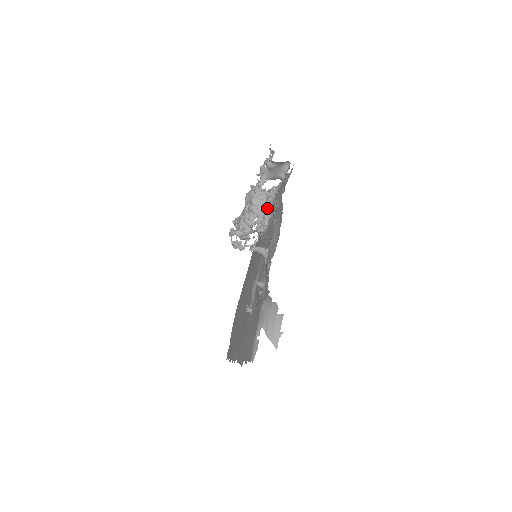
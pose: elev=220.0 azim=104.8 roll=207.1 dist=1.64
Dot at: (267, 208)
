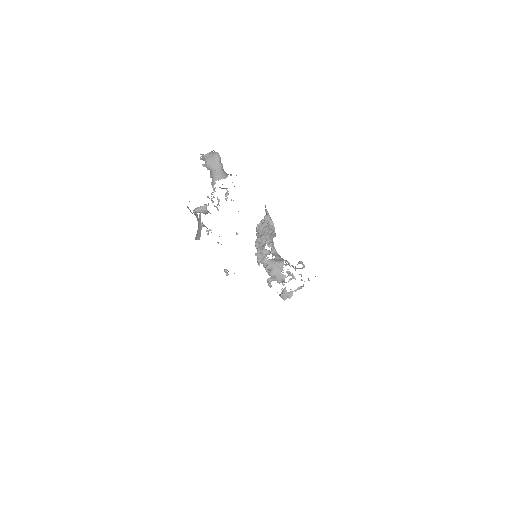
Dot at: (272, 232)
